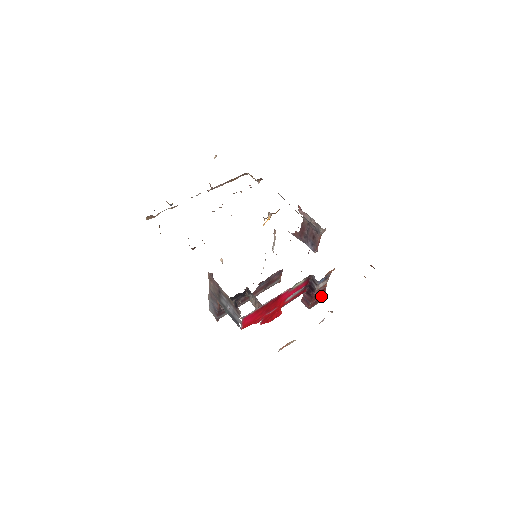
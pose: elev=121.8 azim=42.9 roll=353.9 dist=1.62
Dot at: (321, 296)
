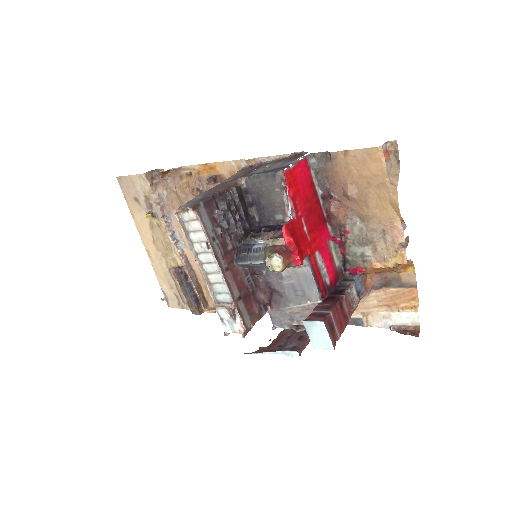
Dot at: (338, 330)
